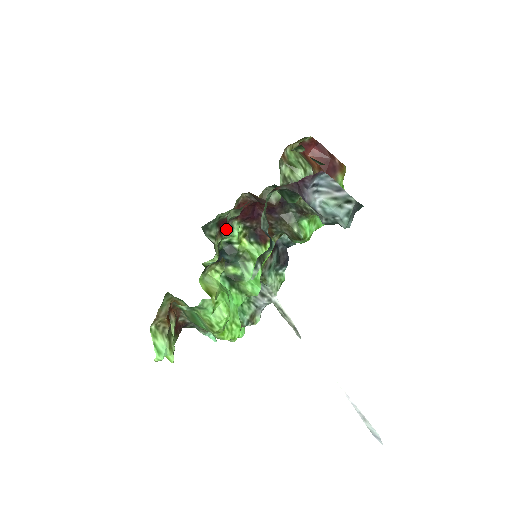
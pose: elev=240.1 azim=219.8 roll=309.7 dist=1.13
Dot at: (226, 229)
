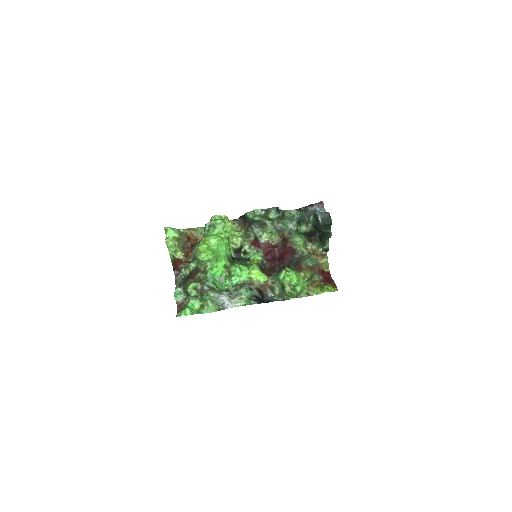
Dot at: (255, 249)
